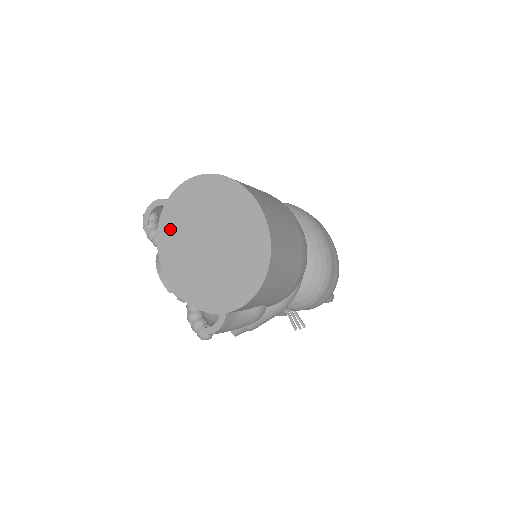
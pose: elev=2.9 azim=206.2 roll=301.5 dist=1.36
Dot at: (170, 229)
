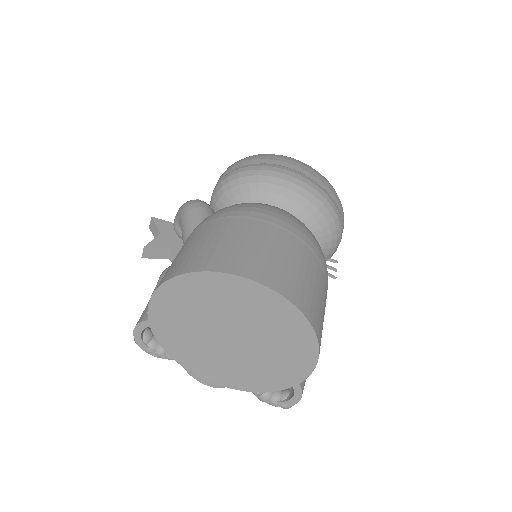
Dot at: (176, 343)
